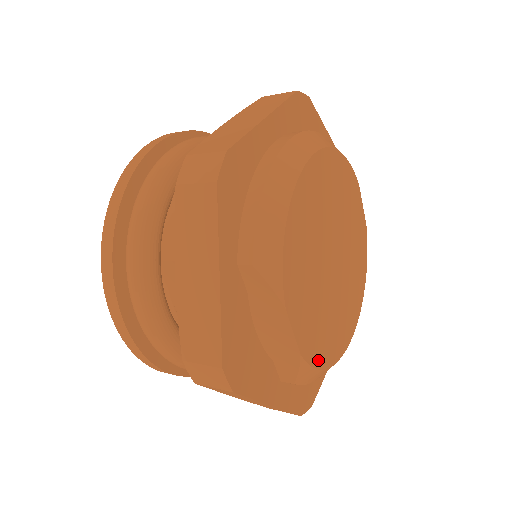
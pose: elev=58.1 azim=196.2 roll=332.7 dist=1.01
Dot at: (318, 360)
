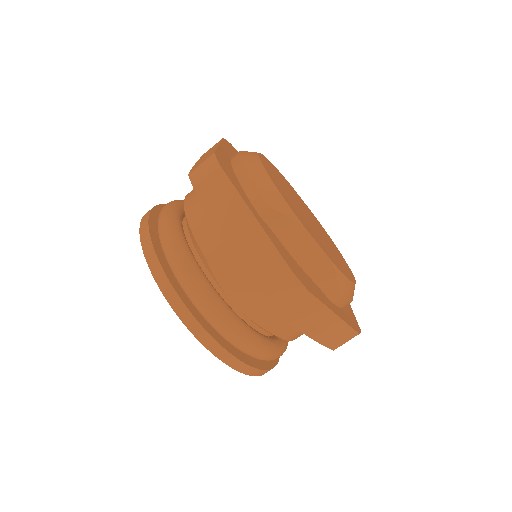
Dot at: (343, 272)
